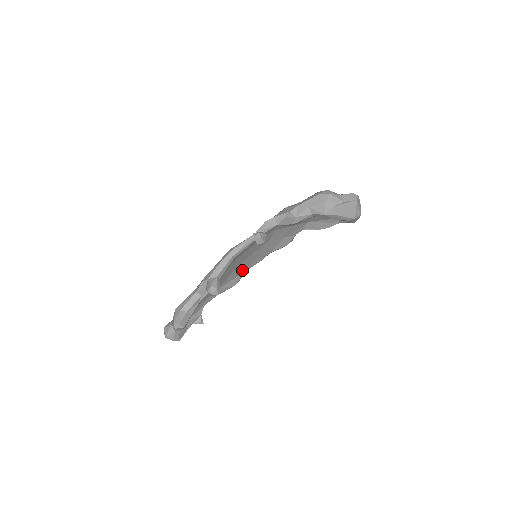
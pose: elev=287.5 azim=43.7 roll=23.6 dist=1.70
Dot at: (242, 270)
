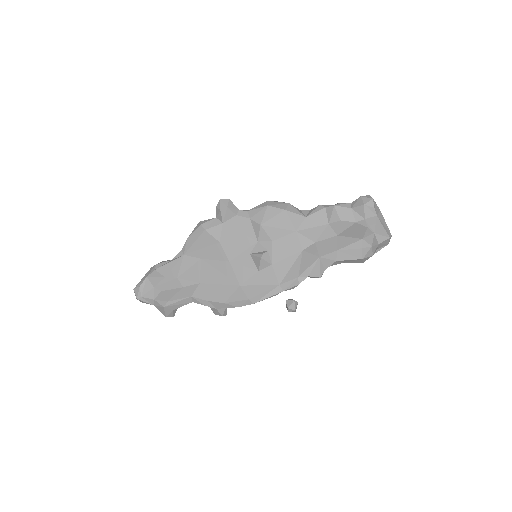
Dot at: occluded
